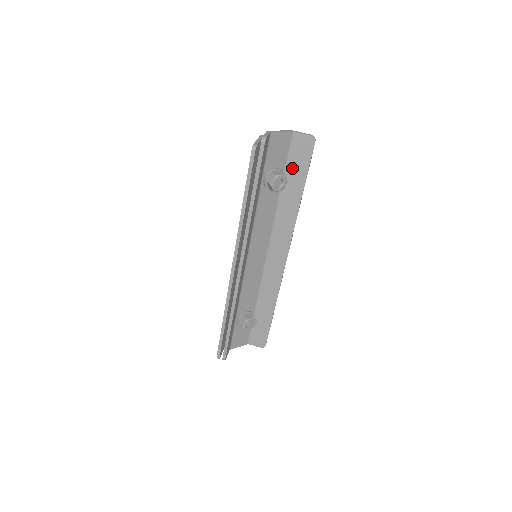
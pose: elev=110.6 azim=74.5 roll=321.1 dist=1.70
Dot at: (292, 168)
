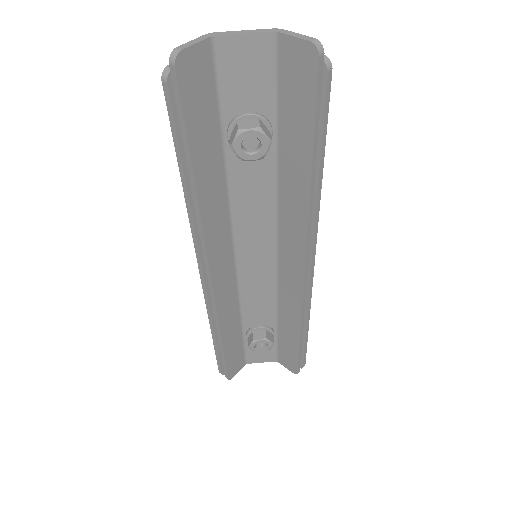
Dot at: (287, 113)
